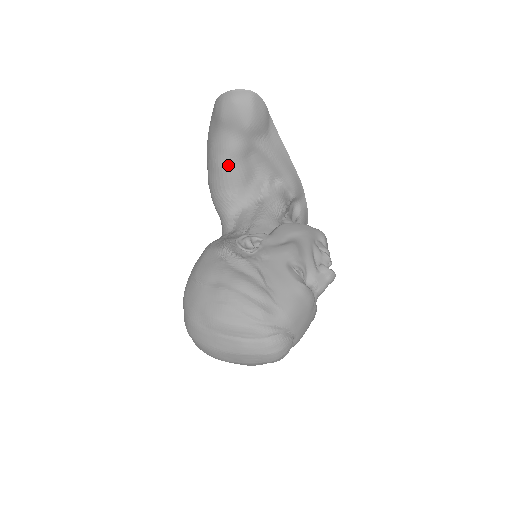
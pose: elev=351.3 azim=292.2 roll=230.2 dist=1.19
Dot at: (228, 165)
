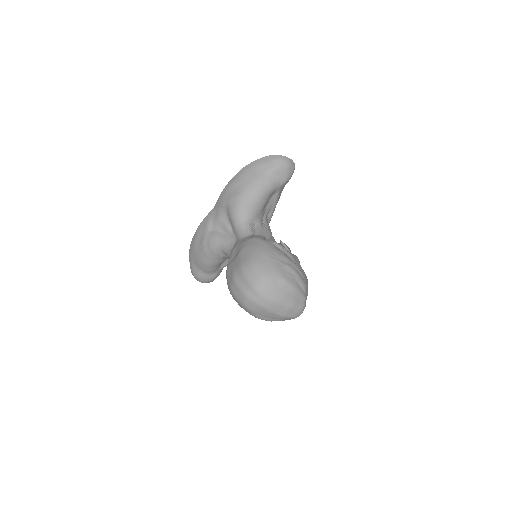
Dot at: (265, 195)
